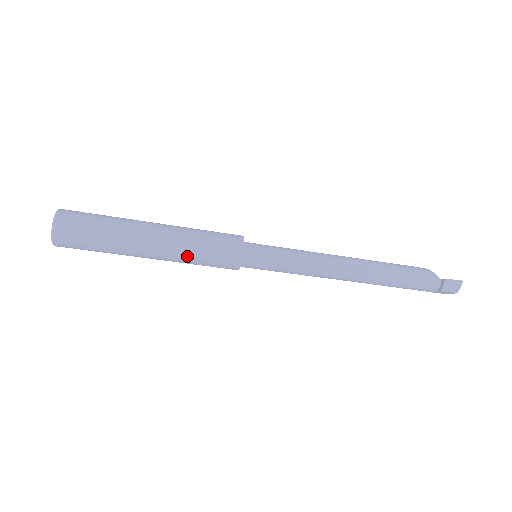
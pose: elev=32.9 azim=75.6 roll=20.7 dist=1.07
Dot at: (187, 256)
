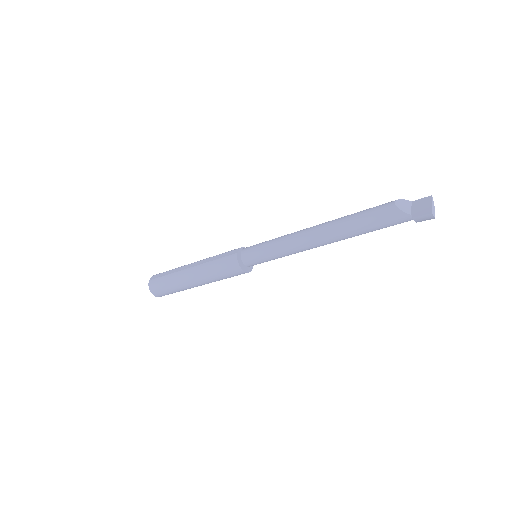
Dot at: occluded
